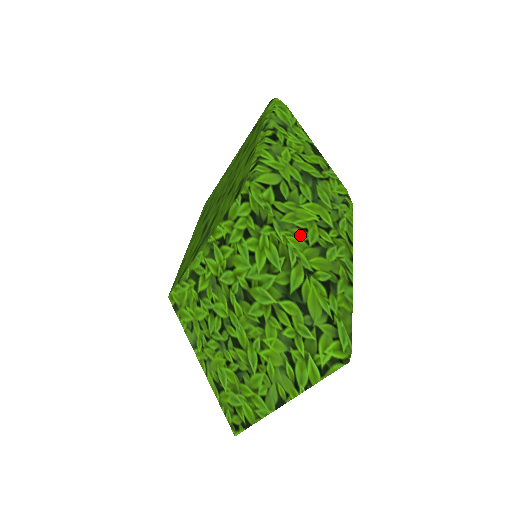
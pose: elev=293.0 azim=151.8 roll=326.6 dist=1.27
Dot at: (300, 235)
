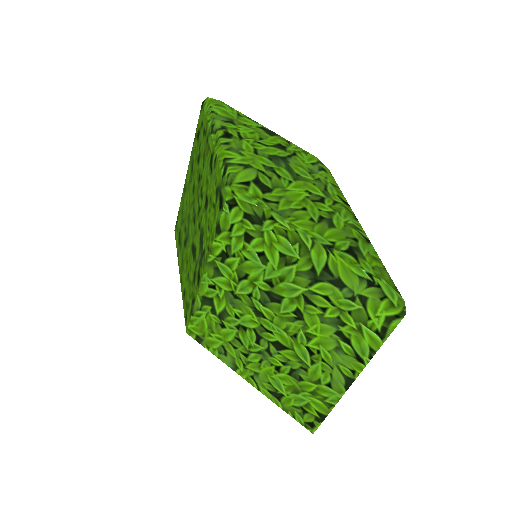
Dot at: (302, 216)
